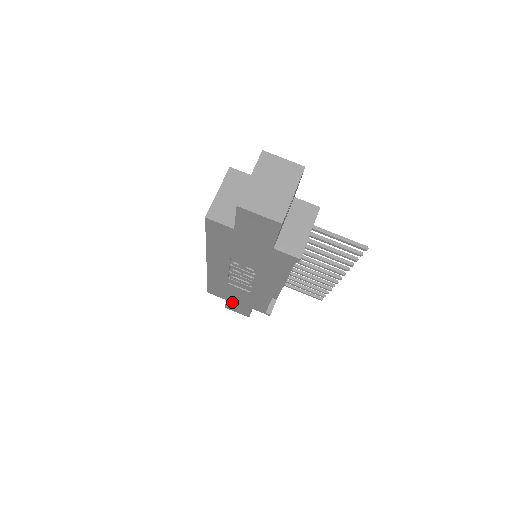
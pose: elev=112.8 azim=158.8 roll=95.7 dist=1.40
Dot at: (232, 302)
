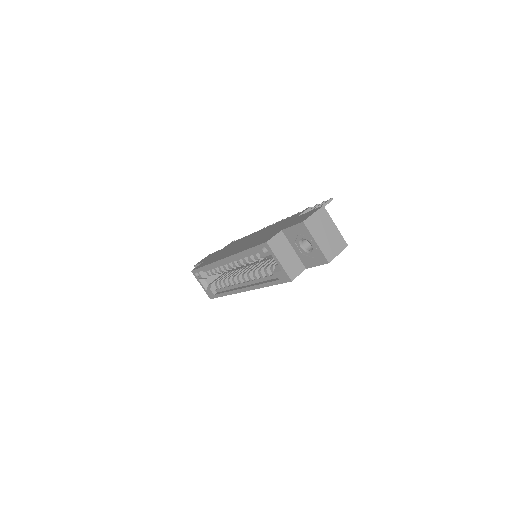
Dot at: occluded
